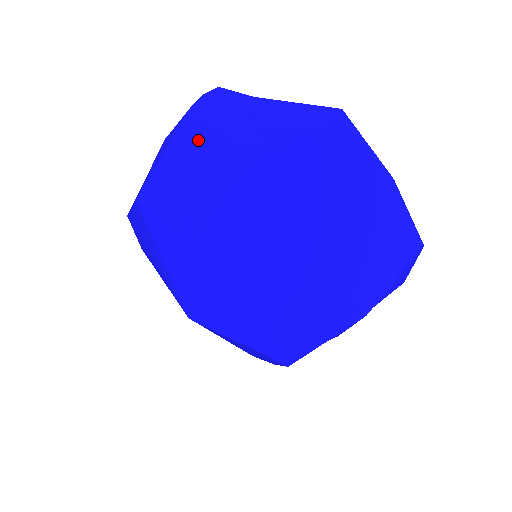
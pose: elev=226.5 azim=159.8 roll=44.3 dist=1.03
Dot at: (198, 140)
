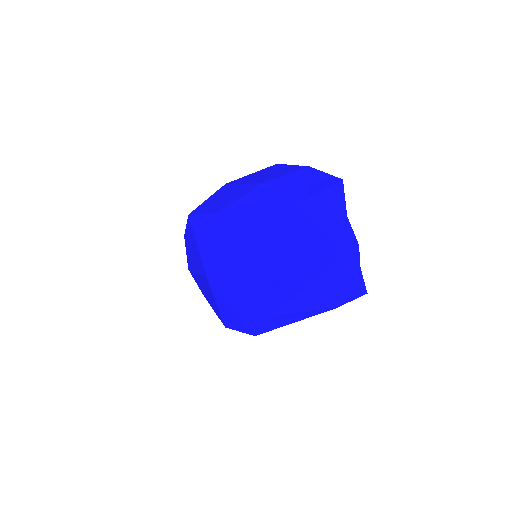
Dot at: (329, 273)
